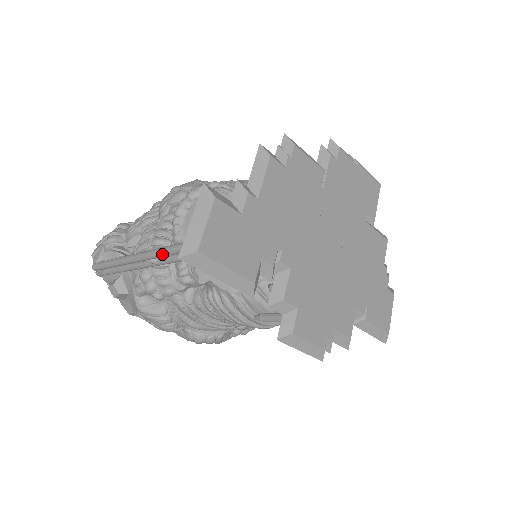
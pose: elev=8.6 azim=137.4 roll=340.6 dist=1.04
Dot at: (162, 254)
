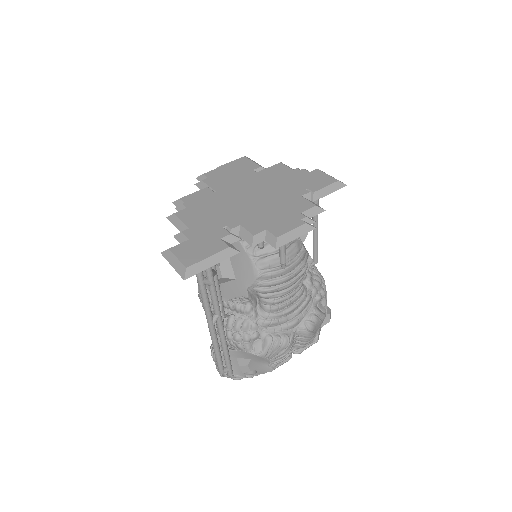
Dot at: (206, 306)
